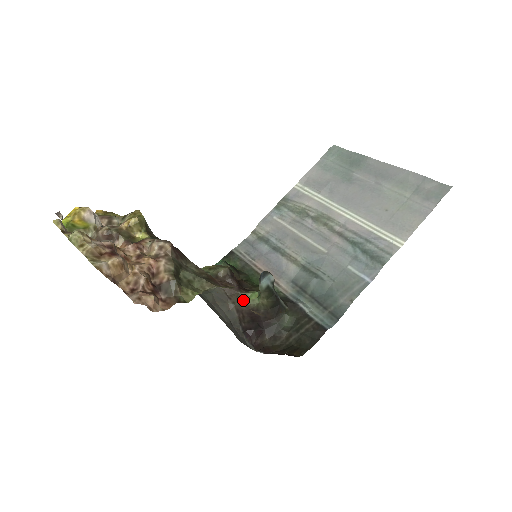
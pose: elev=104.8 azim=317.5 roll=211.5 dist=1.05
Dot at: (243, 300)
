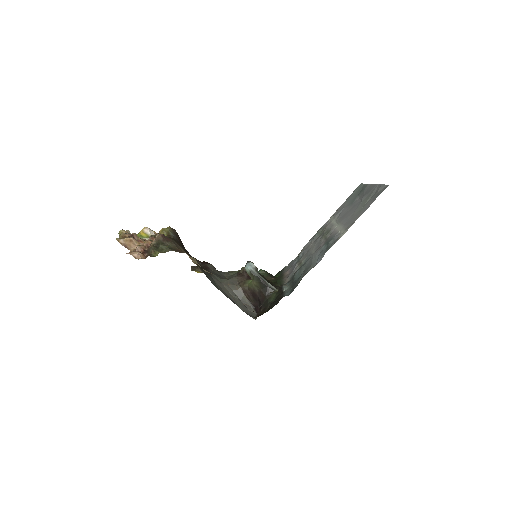
Dot at: (247, 284)
